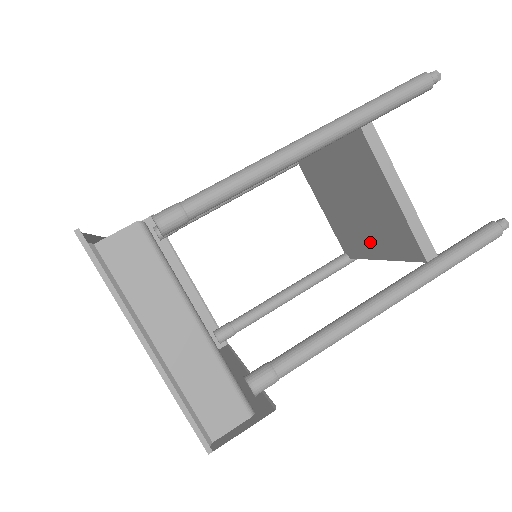
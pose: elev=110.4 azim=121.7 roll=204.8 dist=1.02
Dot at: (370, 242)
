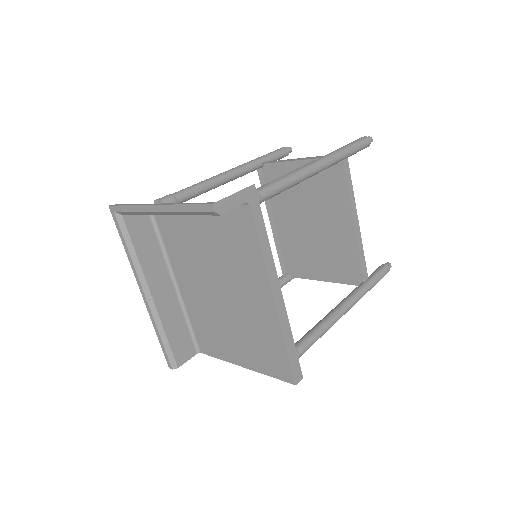
Dot at: (341, 232)
